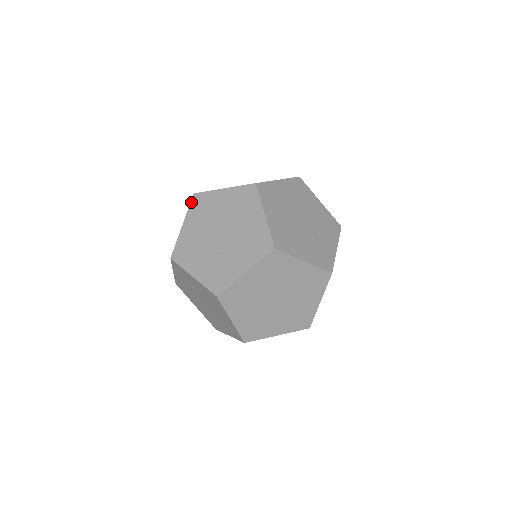
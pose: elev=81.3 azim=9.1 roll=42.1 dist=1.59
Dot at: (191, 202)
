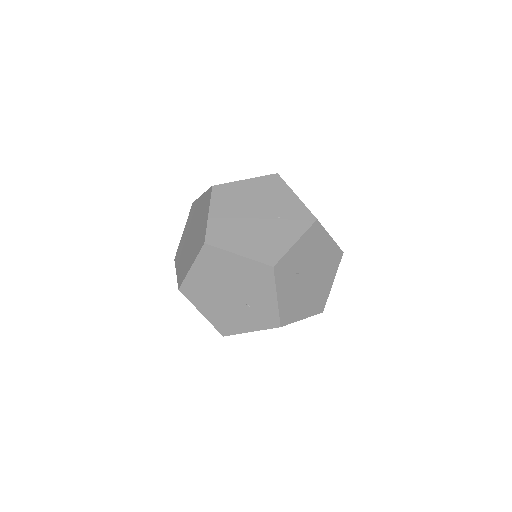
Dot at: occluded
